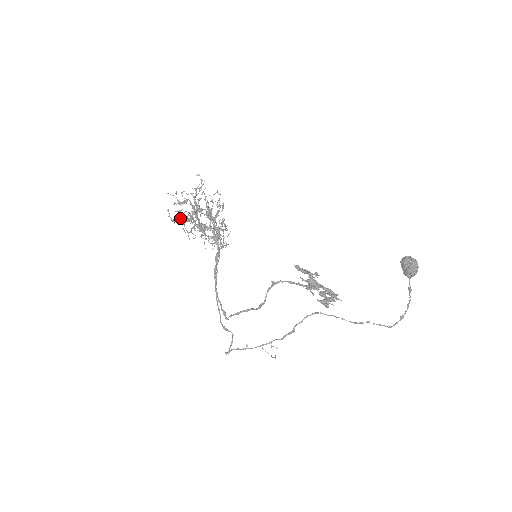
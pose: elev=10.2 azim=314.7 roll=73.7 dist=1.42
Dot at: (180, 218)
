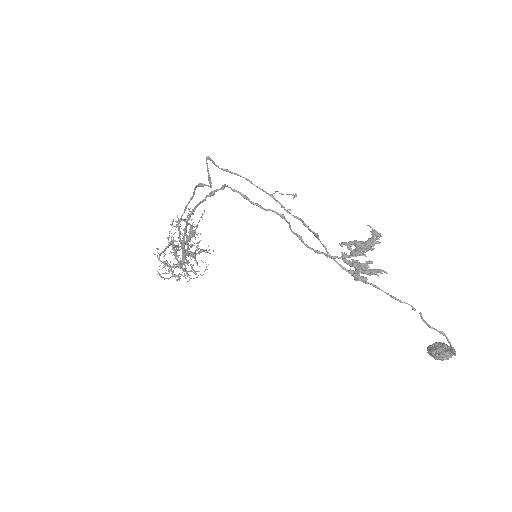
Dot at: occluded
